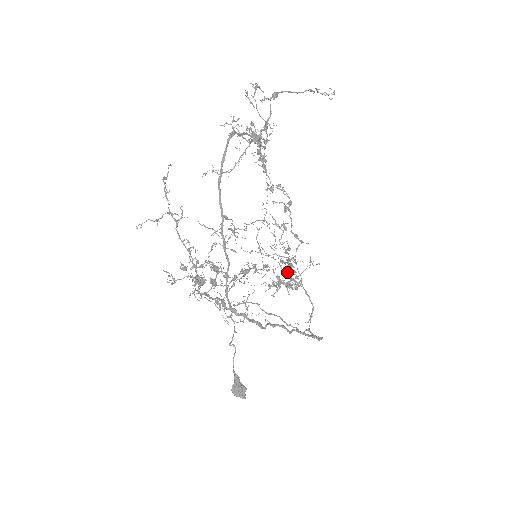
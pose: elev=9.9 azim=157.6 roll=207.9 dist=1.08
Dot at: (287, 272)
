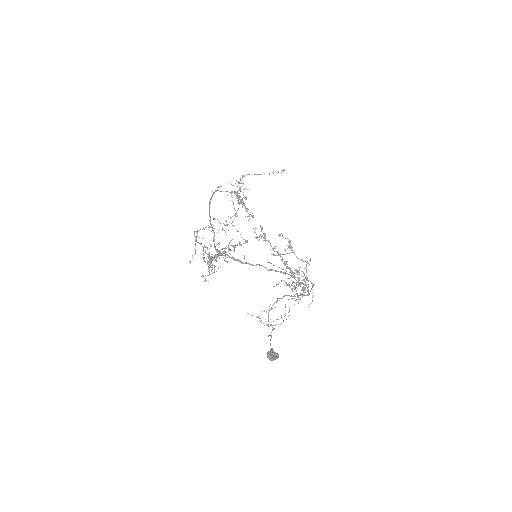
Dot at: (286, 267)
